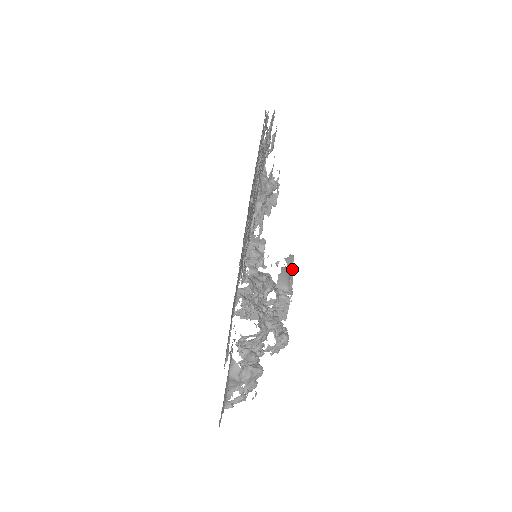
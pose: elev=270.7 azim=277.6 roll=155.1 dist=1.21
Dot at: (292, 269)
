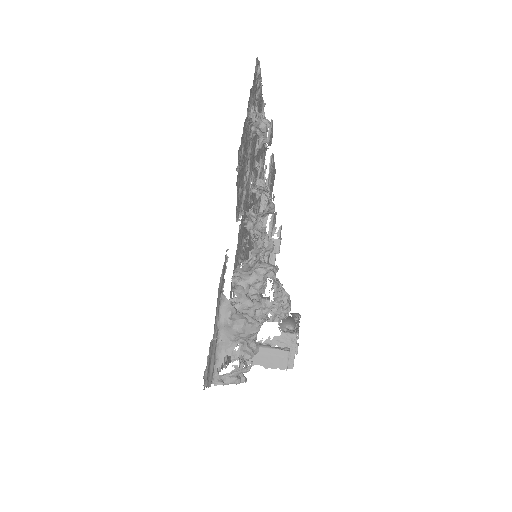
Dot at: (298, 321)
